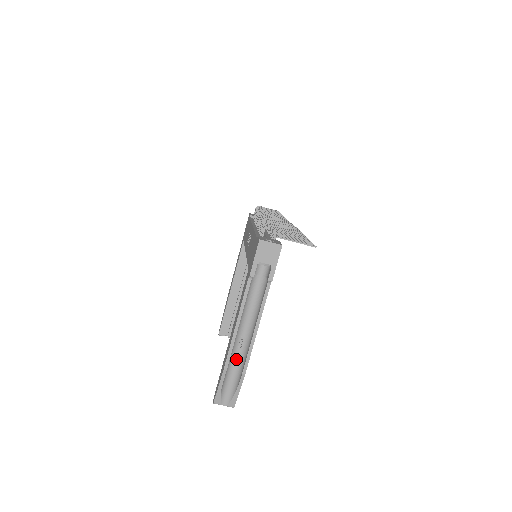
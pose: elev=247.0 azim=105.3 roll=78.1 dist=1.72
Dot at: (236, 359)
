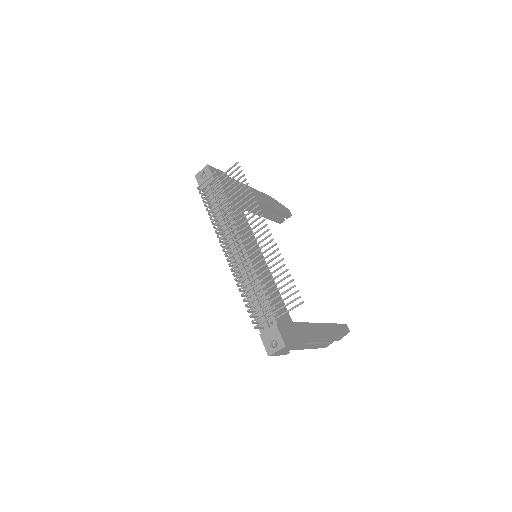
Dot at: occluded
